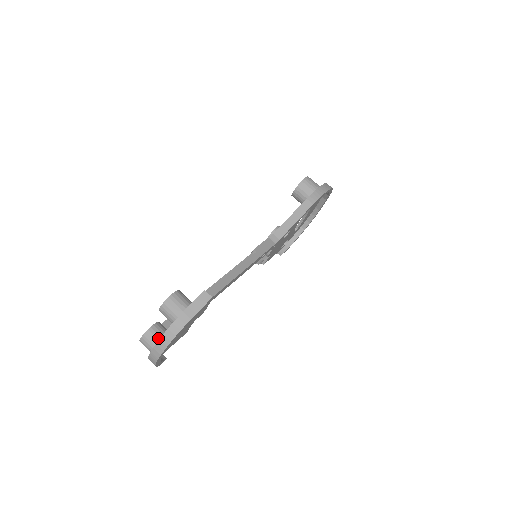
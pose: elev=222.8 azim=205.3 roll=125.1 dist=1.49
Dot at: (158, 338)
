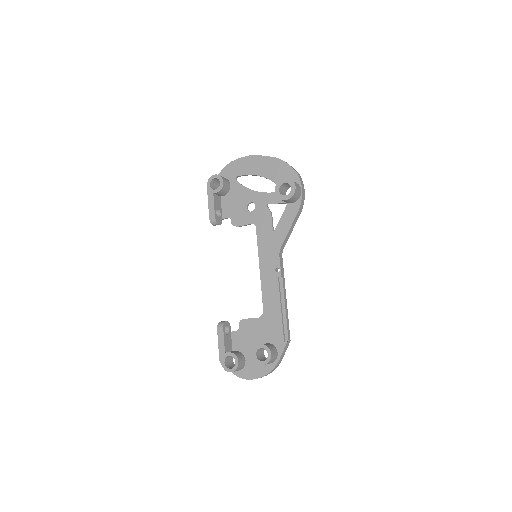
Dot at: (243, 365)
